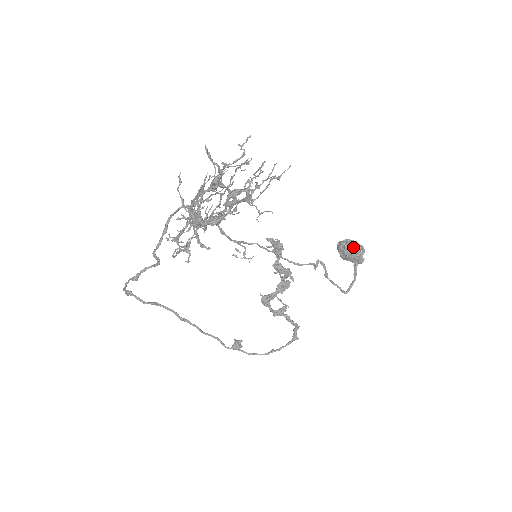
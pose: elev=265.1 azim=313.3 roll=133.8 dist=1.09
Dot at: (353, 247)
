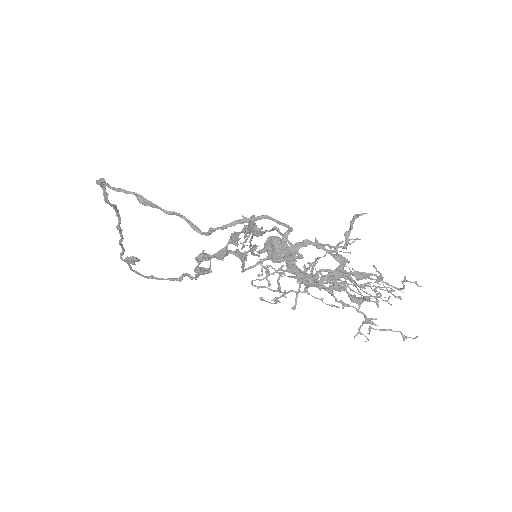
Dot at: (284, 253)
